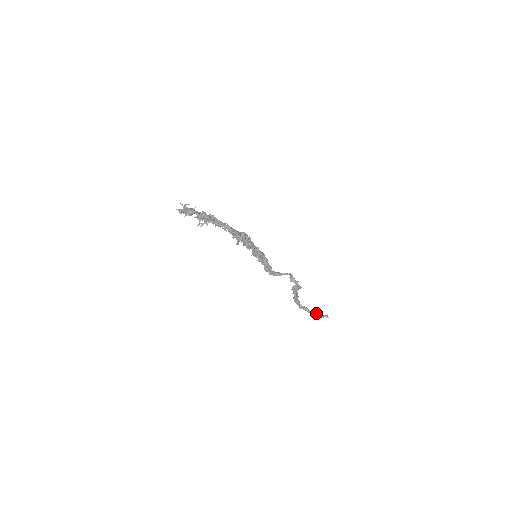
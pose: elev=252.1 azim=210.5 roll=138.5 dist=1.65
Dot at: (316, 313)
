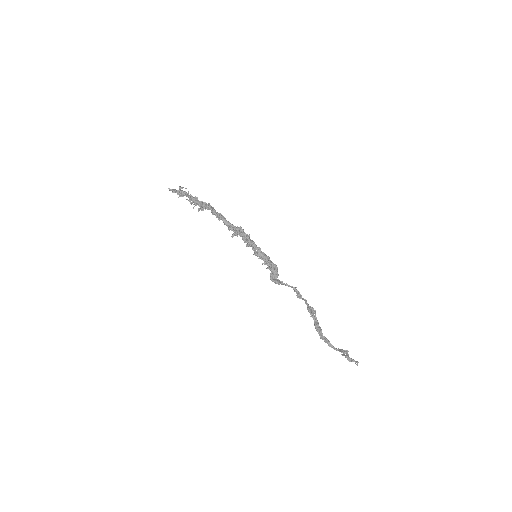
Dot at: (343, 353)
